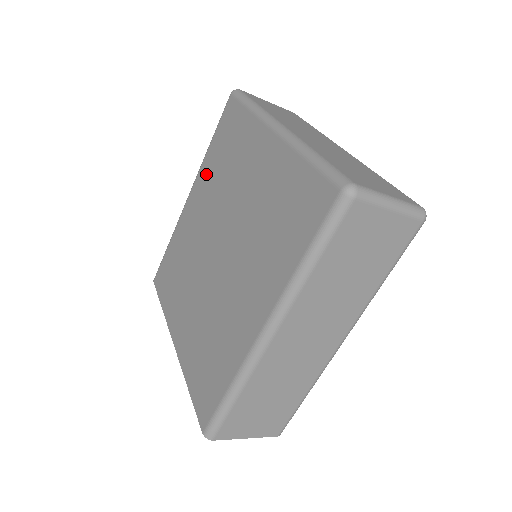
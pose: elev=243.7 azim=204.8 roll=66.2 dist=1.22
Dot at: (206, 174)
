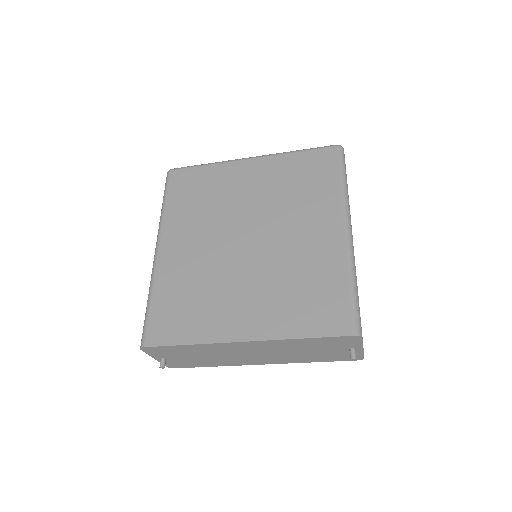
Dot at: (178, 220)
